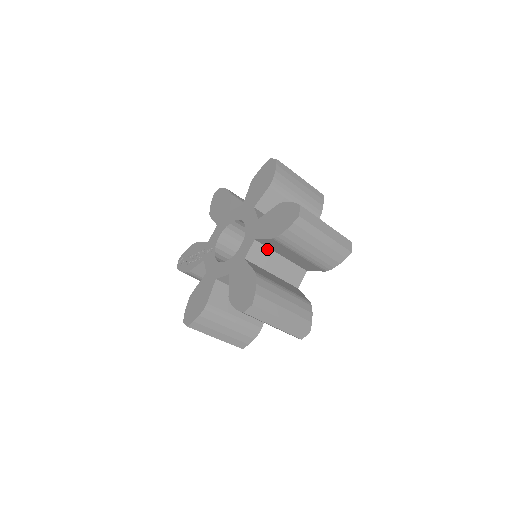
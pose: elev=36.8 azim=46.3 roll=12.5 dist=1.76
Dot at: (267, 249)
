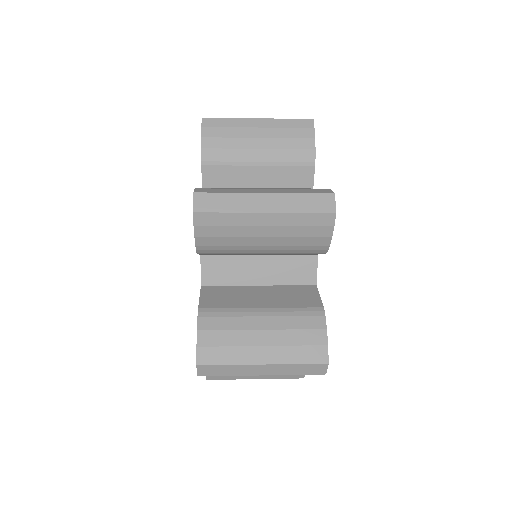
Dot at: (228, 257)
